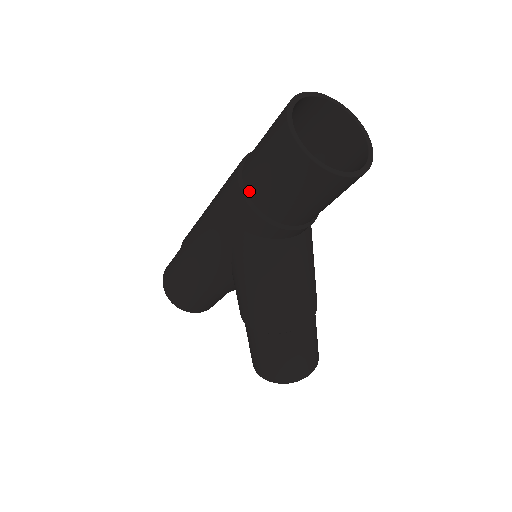
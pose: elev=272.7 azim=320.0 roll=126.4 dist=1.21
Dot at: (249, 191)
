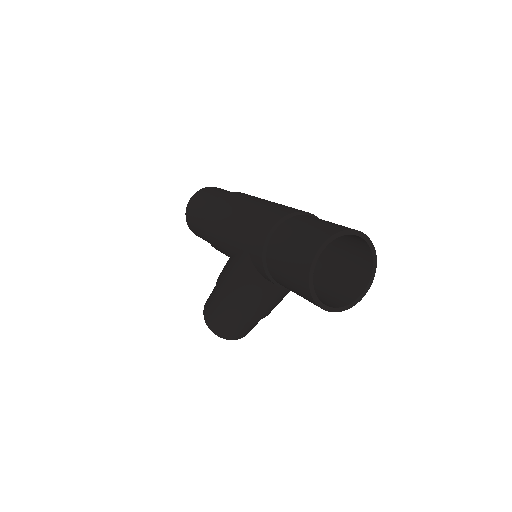
Dot at: (269, 247)
